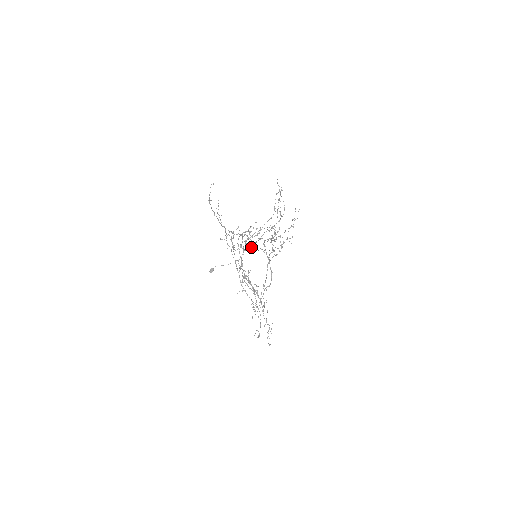
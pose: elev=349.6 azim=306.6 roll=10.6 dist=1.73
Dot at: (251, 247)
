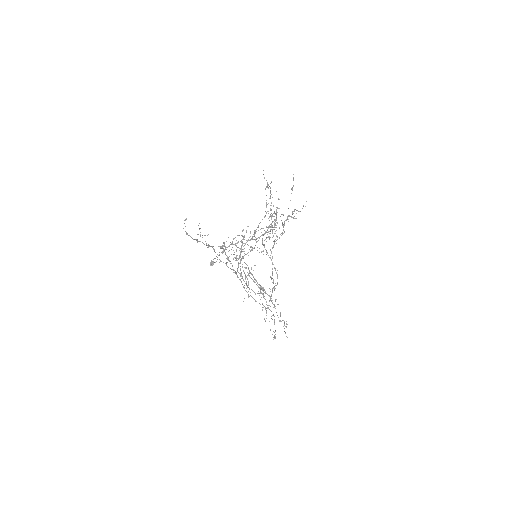
Dot at: (248, 255)
